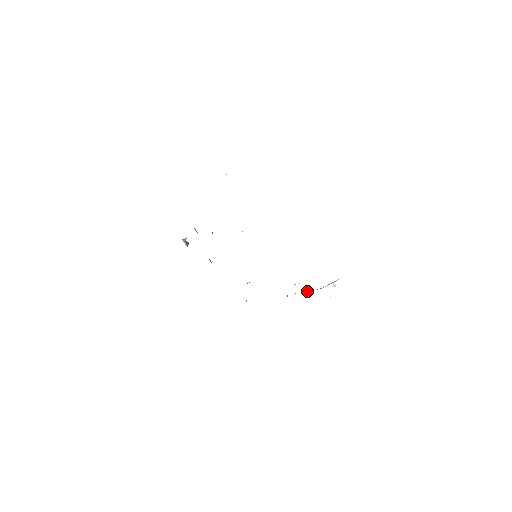
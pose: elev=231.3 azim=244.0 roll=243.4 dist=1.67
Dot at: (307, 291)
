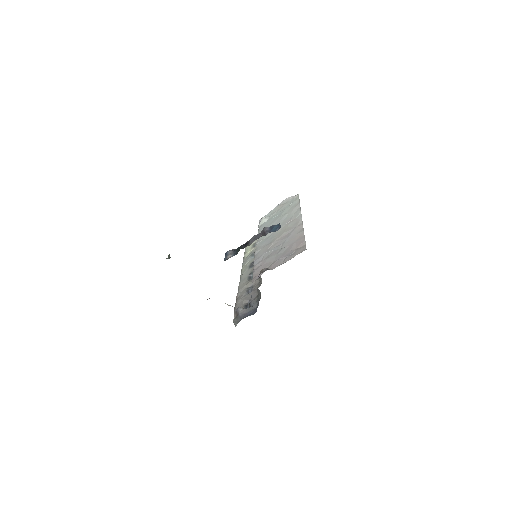
Dot at: occluded
